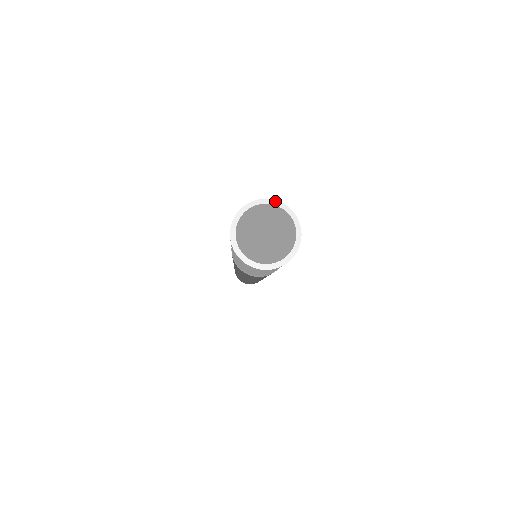
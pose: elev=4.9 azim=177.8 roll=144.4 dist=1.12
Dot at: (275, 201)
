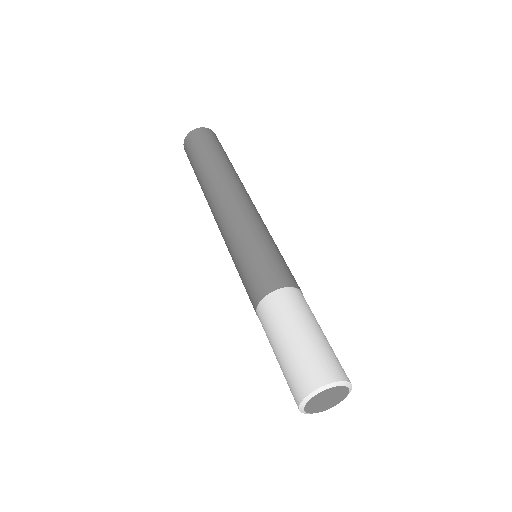
Dot at: (324, 387)
